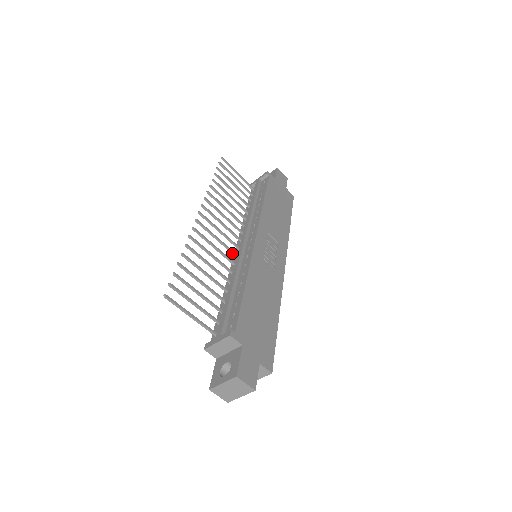
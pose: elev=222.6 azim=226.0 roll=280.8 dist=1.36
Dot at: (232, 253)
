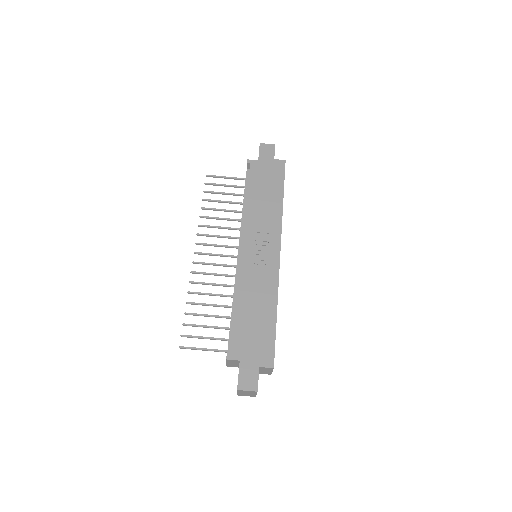
Dot at: (234, 267)
